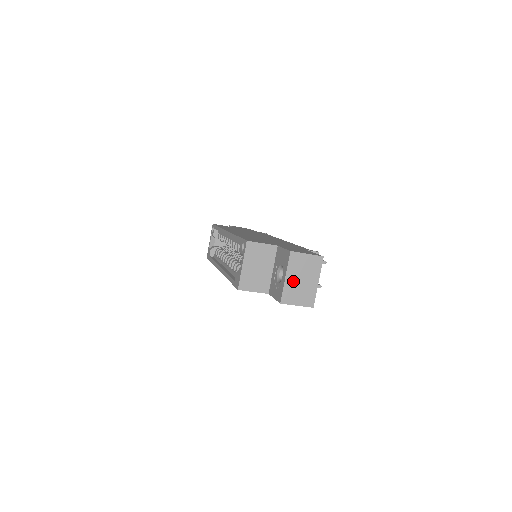
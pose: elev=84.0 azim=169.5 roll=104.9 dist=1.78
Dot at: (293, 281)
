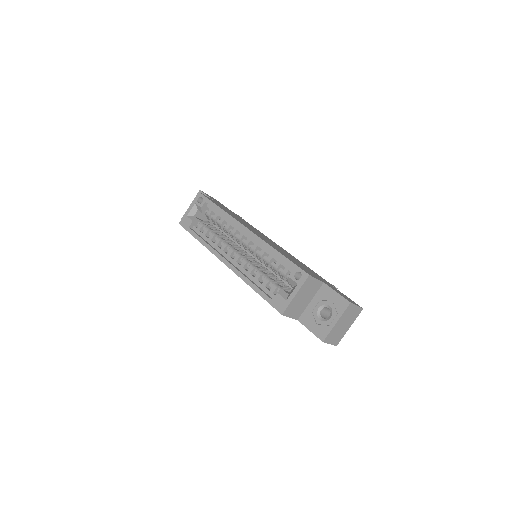
Dot at: (339, 325)
